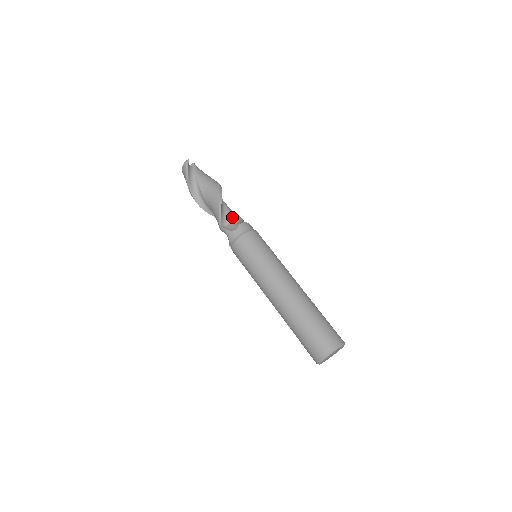
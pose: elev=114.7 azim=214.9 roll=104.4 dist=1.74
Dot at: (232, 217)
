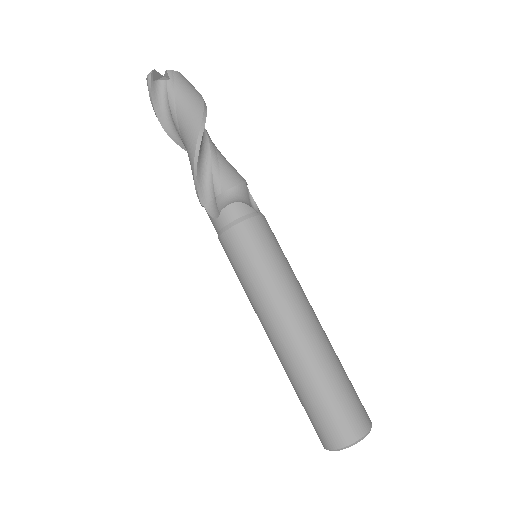
Dot at: (218, 187)
